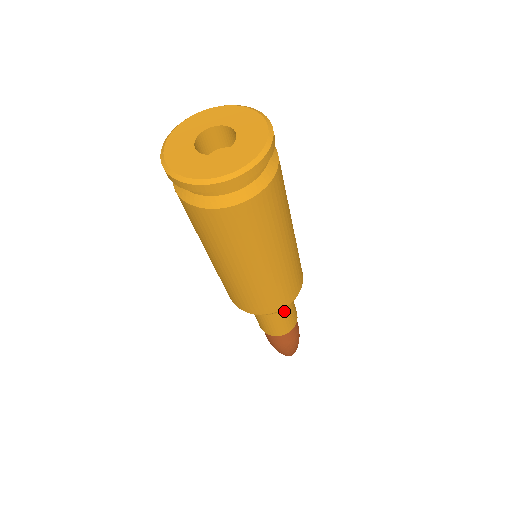
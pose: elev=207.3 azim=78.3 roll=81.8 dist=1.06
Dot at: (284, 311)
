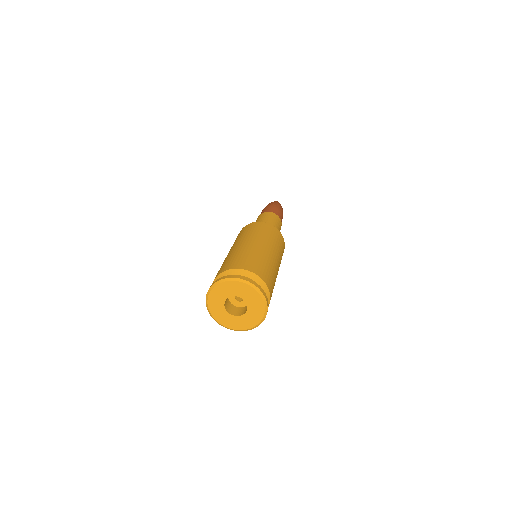
Dot at: occluded
